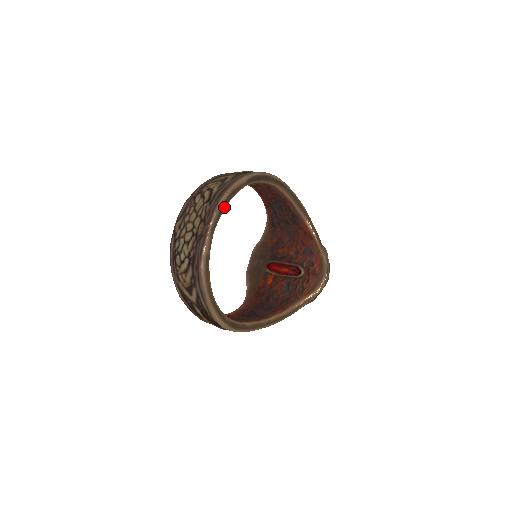
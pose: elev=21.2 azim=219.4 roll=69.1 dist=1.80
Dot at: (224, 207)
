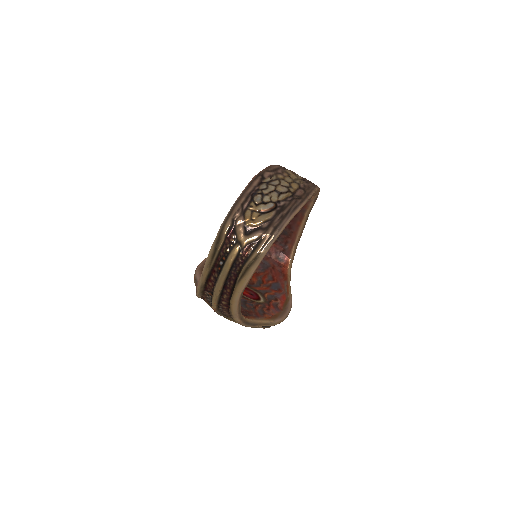
Dot at: occluded
